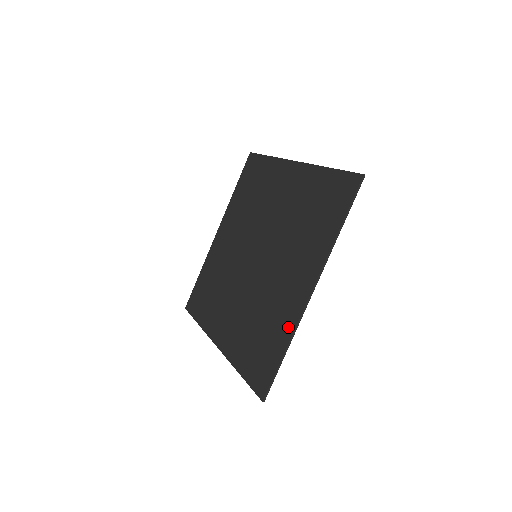
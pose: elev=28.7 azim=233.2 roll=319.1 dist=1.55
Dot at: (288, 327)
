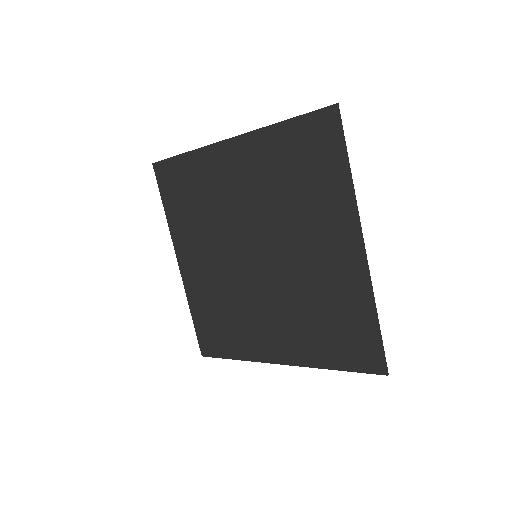
Dot at: (362, 295)
